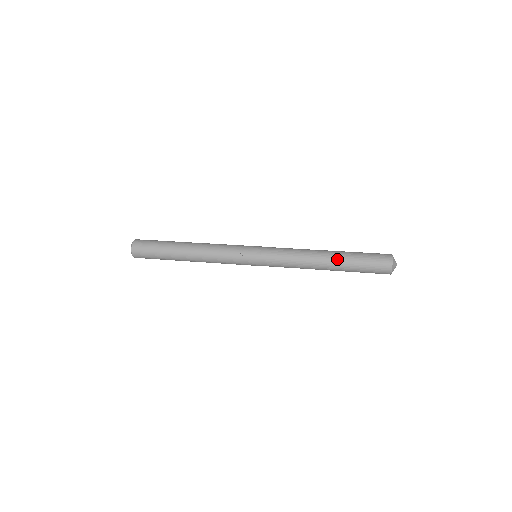
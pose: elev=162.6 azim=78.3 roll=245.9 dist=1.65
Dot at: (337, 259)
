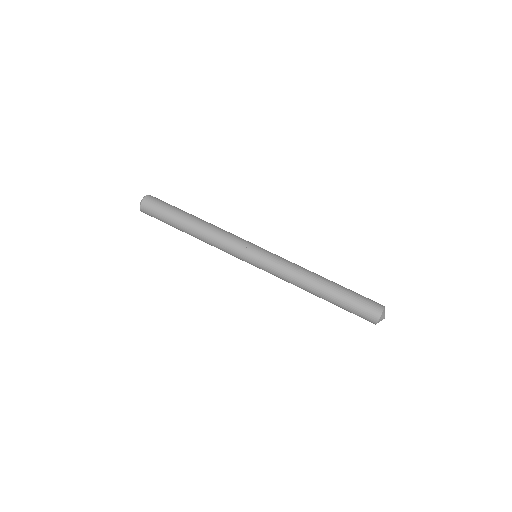
Dot at: (332, 288)
